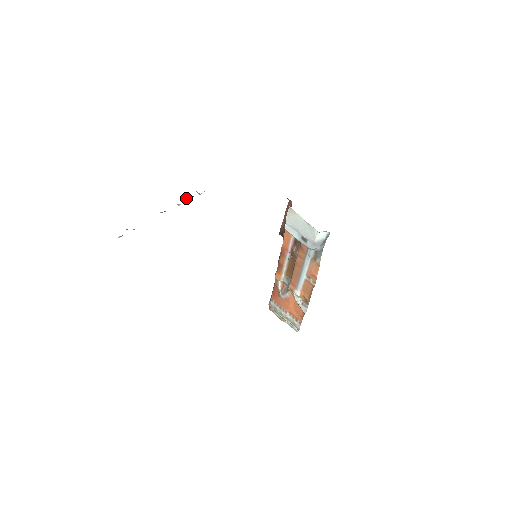
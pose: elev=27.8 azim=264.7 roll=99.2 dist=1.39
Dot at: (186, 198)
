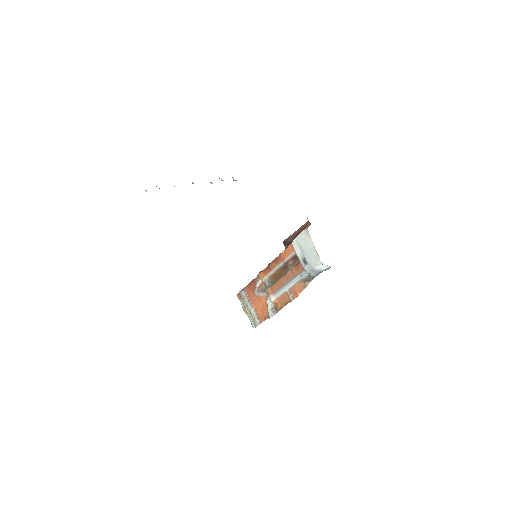
Dot at: (221, 179)
